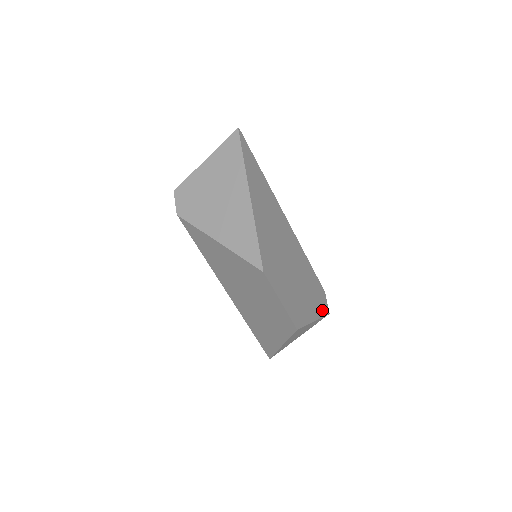
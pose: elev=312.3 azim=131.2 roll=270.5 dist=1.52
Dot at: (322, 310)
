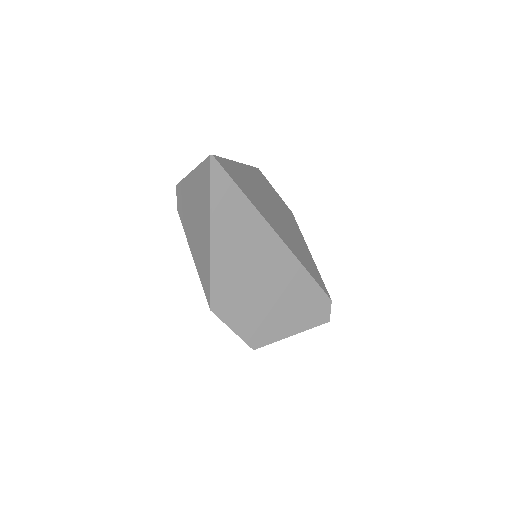
Dot at: (315, 321)
